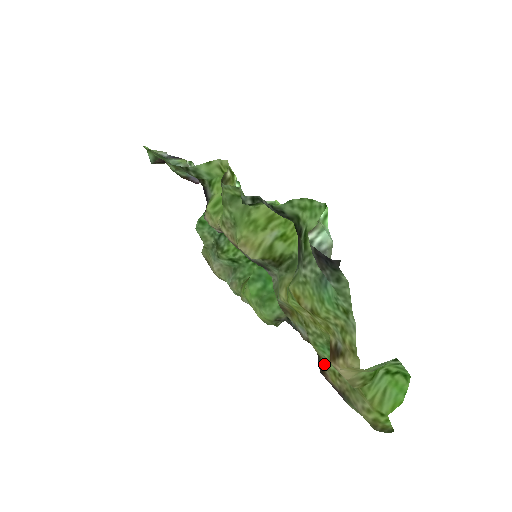
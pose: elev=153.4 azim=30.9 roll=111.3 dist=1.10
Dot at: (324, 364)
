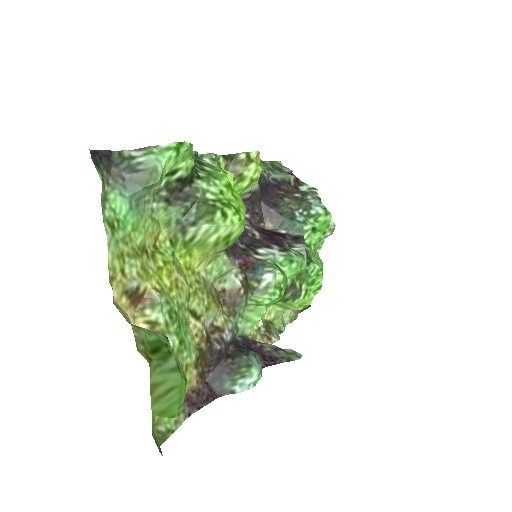
Dot at: (196, 360)
